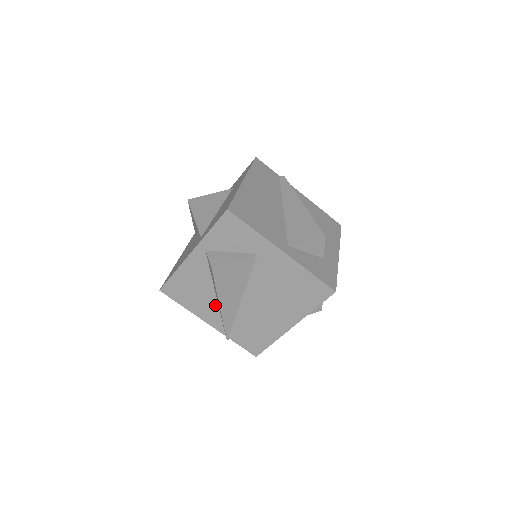
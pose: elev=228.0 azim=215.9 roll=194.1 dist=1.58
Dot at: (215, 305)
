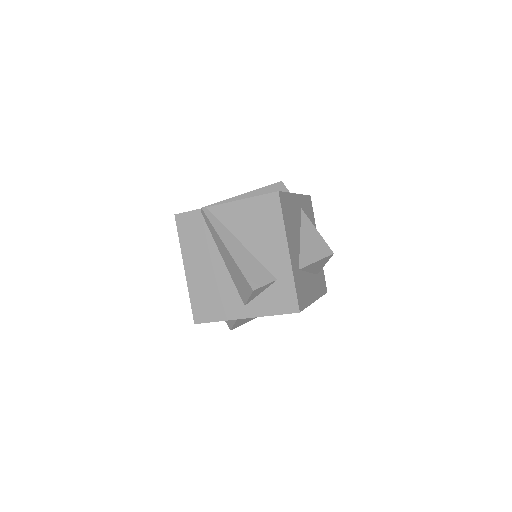
Dot at: occluded
